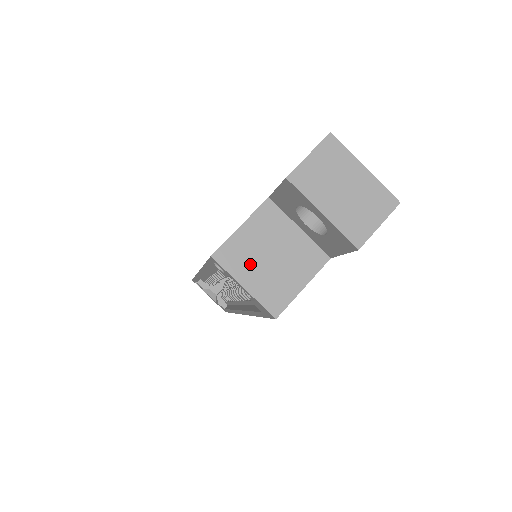
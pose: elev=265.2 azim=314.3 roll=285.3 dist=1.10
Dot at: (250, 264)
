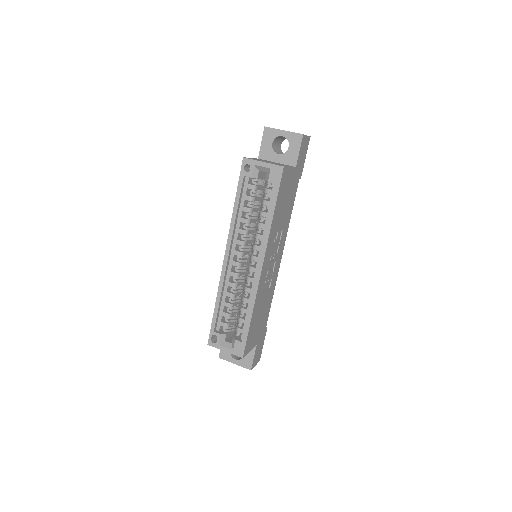
Dot at: occluded
